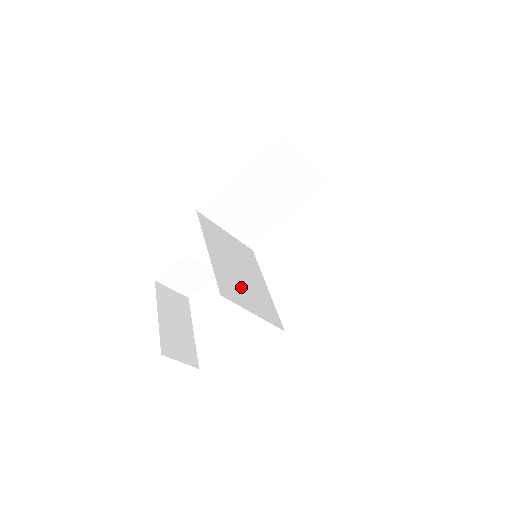
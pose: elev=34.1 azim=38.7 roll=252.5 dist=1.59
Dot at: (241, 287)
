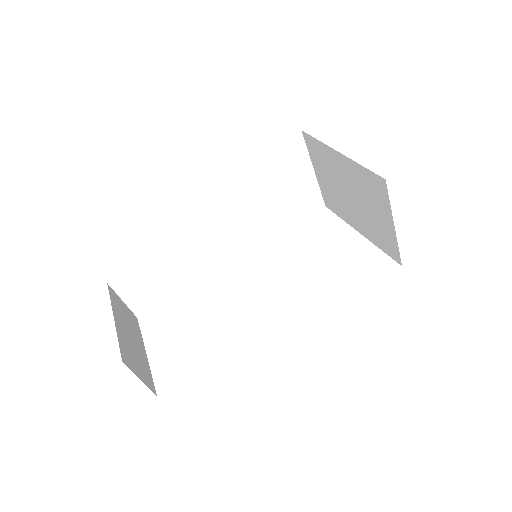
Dot at: occluded
